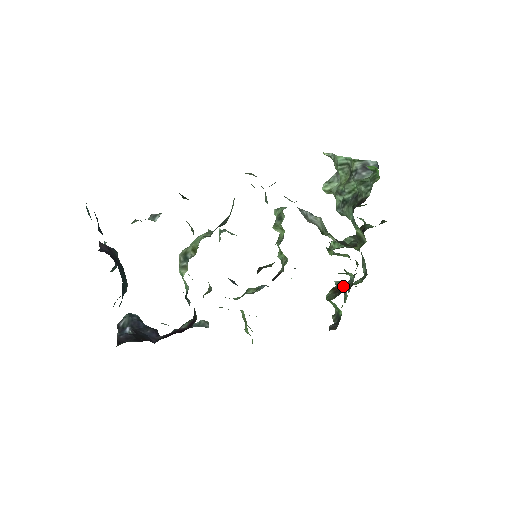
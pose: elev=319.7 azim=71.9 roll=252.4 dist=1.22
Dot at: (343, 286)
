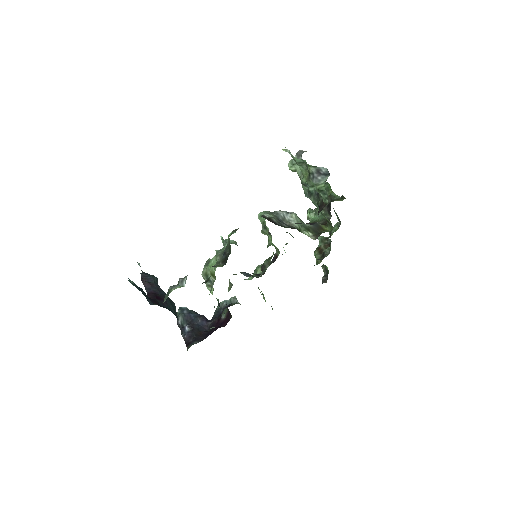
Dot at: (324, 250)
